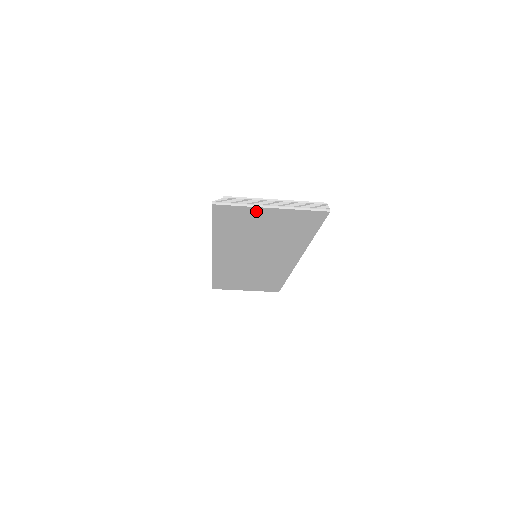
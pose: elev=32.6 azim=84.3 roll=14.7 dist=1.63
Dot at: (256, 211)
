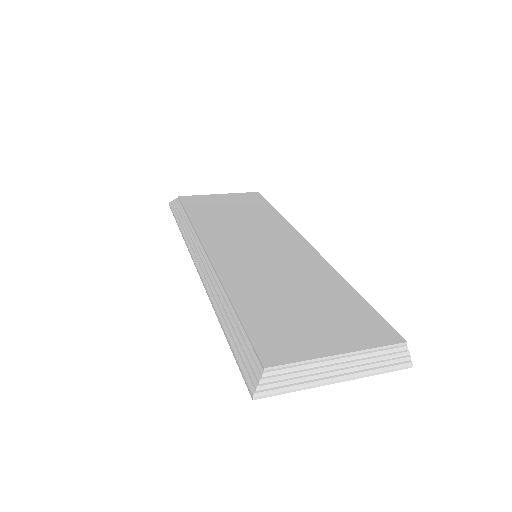
Dot at: occluded
